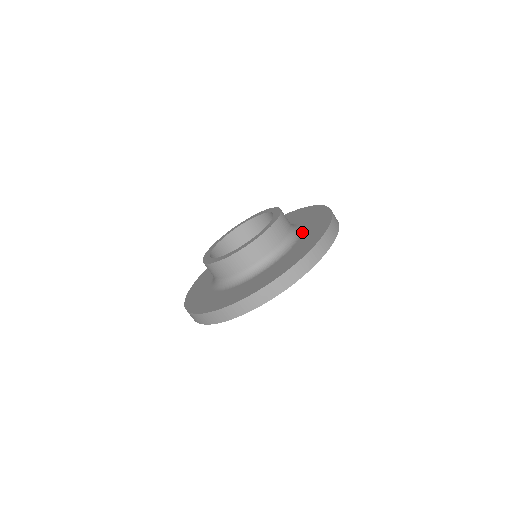
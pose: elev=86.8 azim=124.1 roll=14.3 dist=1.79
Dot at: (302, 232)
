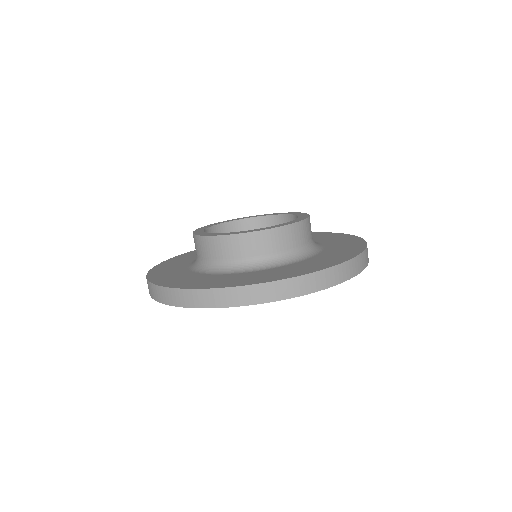
Dot at: (319, 253)
